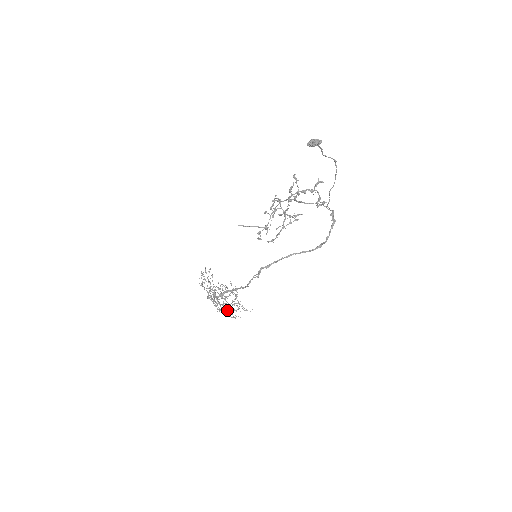
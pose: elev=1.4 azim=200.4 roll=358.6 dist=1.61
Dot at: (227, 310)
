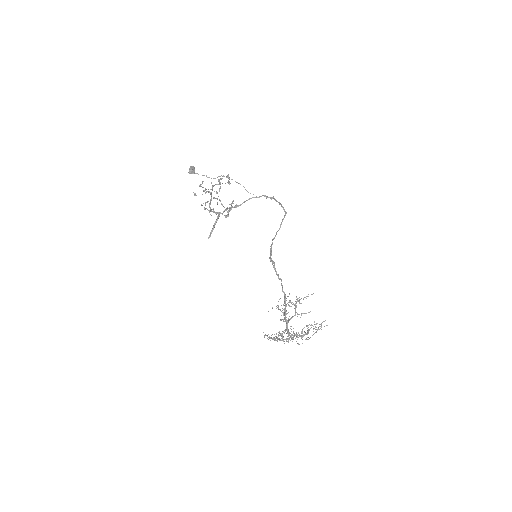
Dot at: occluded
